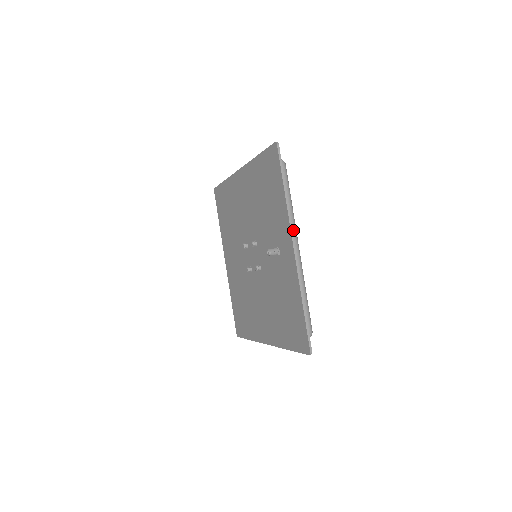
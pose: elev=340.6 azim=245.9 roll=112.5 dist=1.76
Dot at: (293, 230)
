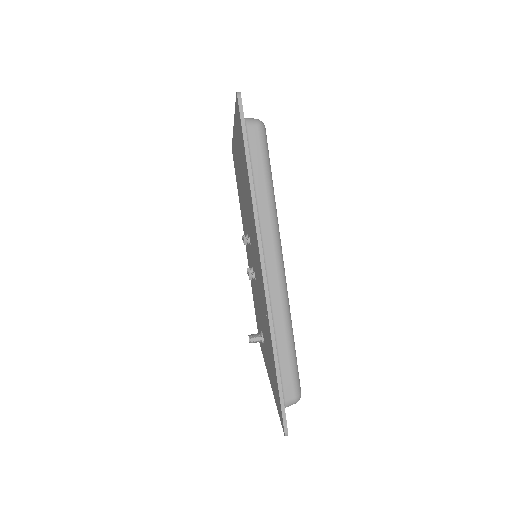
Dot at: occluded
